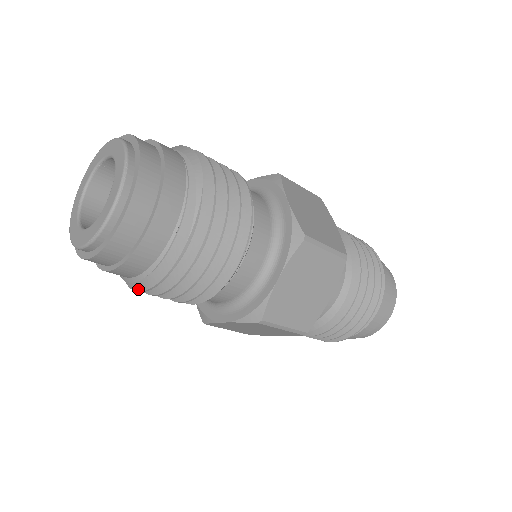
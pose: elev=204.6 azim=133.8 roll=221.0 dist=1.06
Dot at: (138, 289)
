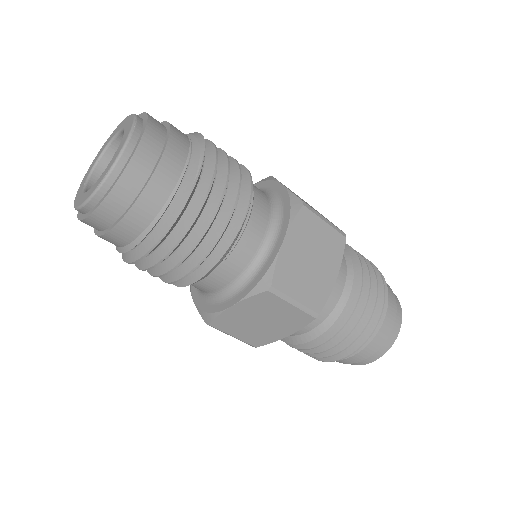
Dot at: (142, 253)
